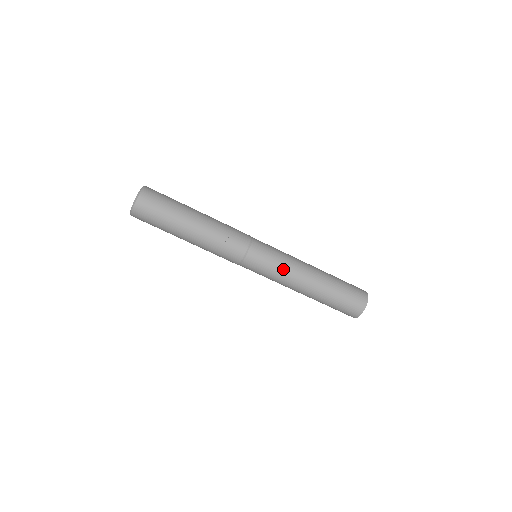
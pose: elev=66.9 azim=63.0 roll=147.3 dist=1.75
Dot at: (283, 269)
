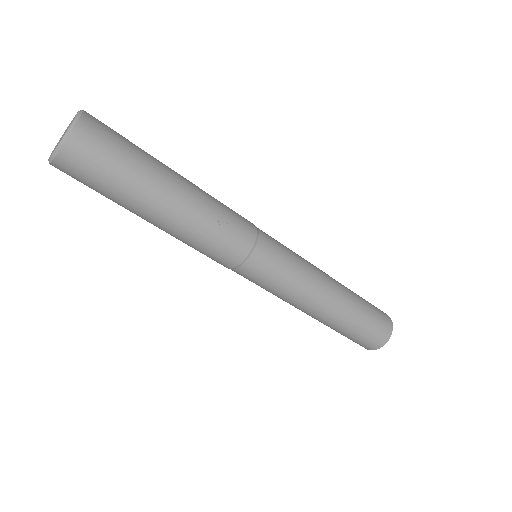
Dot at: (301, 277)
